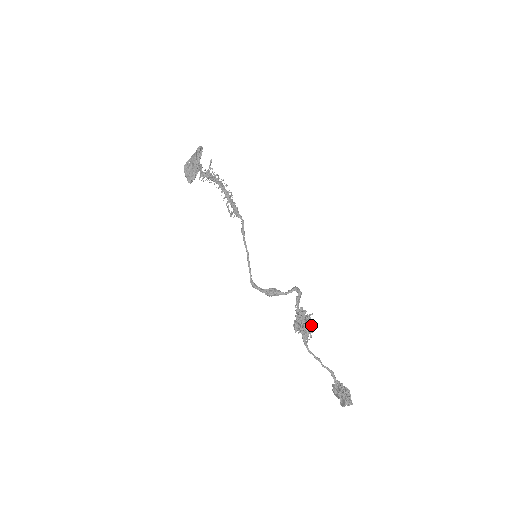
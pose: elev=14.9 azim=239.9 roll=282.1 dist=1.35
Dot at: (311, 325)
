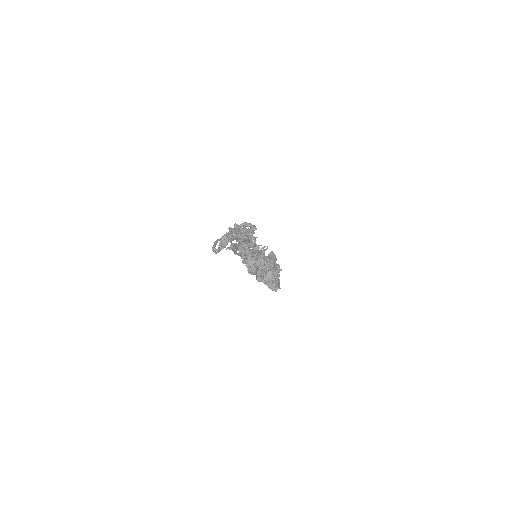
Dot at: (243, 232)
